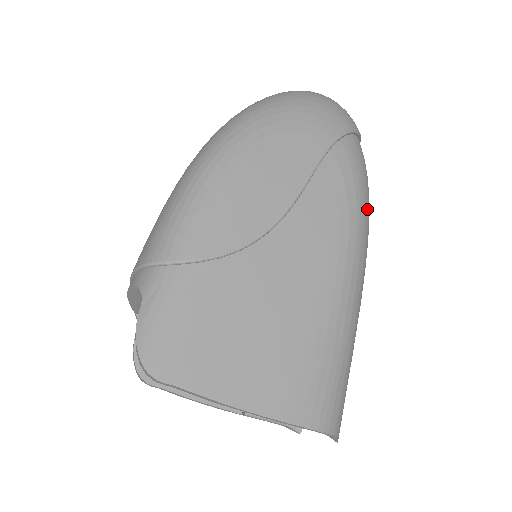
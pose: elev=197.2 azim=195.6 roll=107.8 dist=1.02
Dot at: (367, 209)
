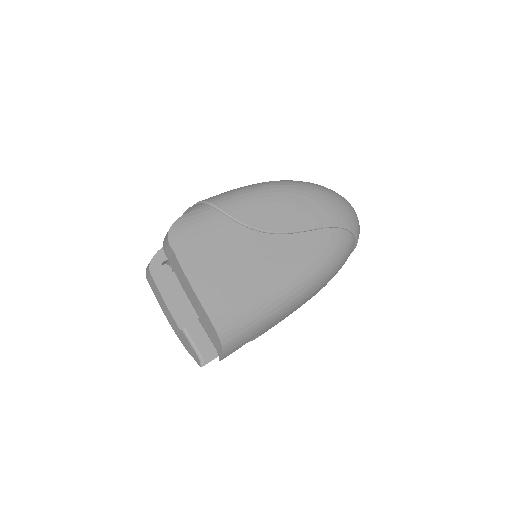
Dot at: (330, 271)
